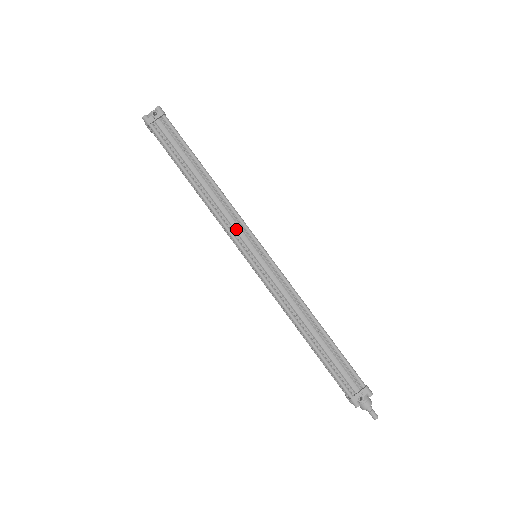
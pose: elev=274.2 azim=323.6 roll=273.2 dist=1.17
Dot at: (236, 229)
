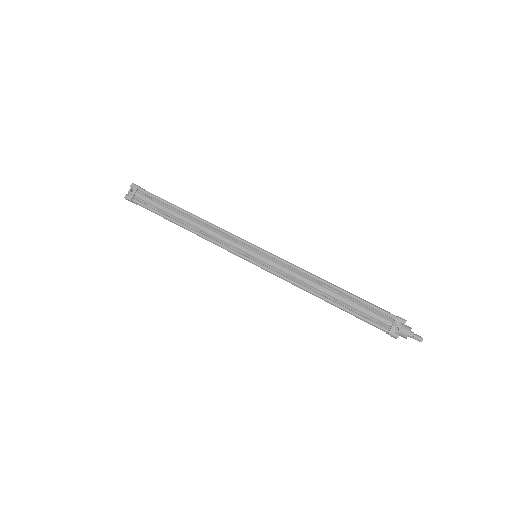
Dot at: (229, 243)
